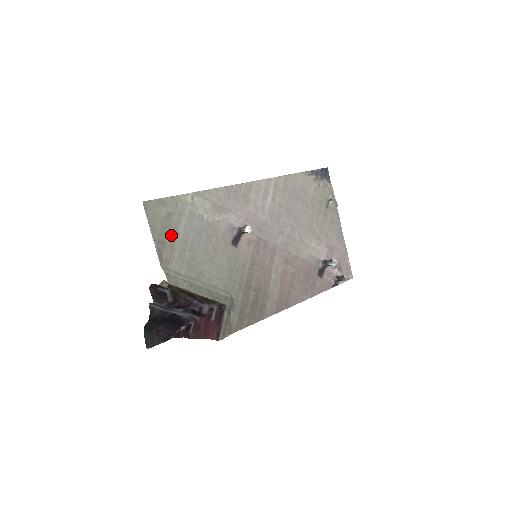
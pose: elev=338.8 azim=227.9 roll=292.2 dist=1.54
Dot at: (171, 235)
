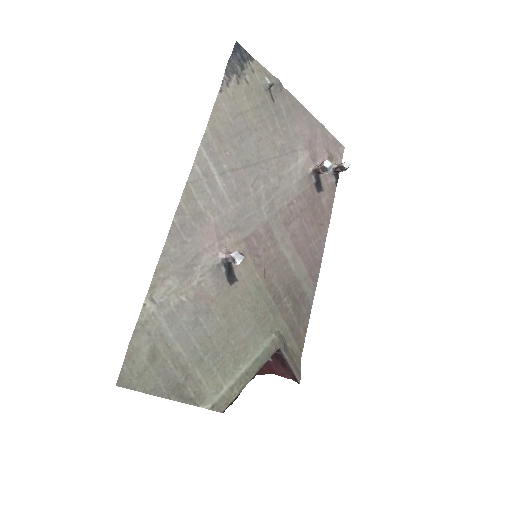
Dot at: (176, 368)
